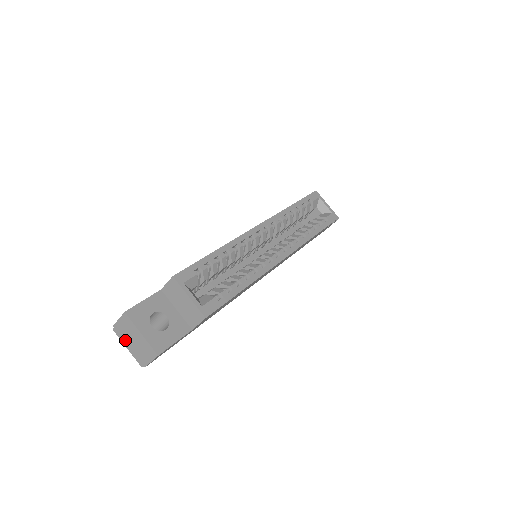
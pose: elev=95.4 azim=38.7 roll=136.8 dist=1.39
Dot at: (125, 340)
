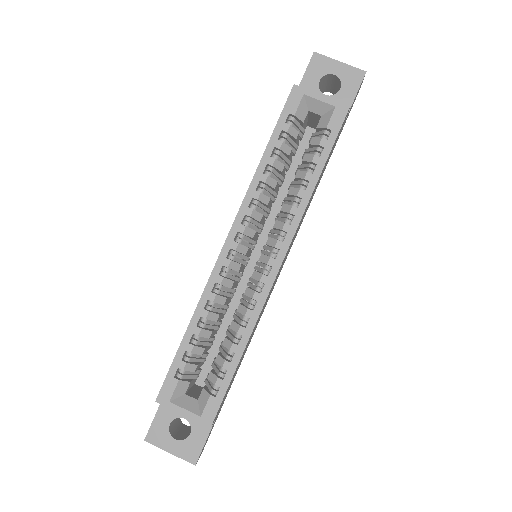
Dot at: occluded
